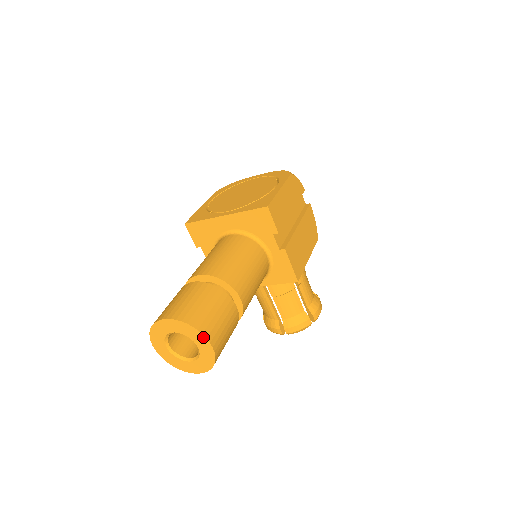
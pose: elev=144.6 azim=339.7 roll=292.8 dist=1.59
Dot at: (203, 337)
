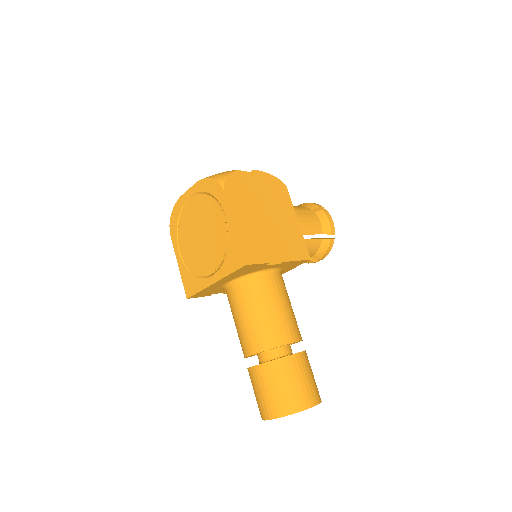
Dot at: occluded
